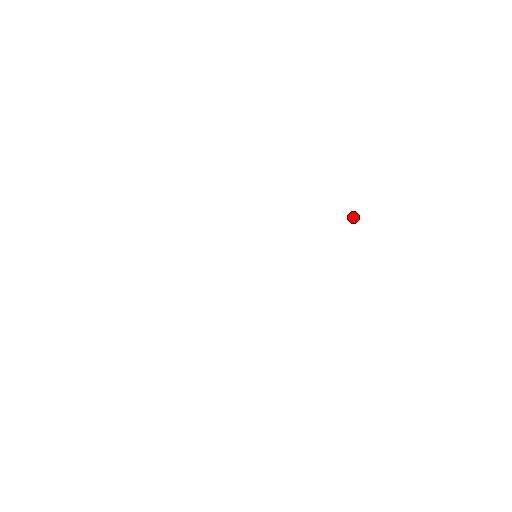
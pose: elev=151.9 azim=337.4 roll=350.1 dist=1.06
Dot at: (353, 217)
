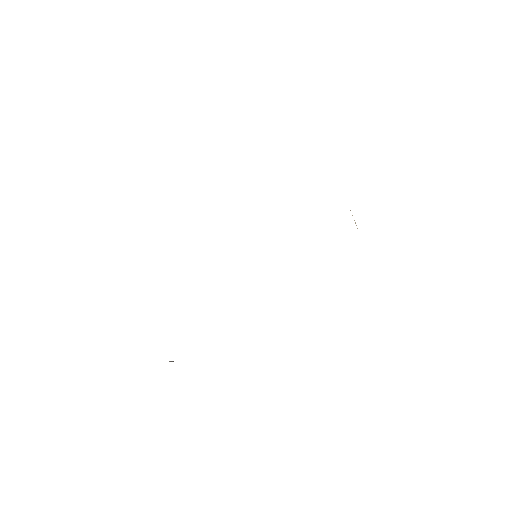
Dot at: (354, 220)
